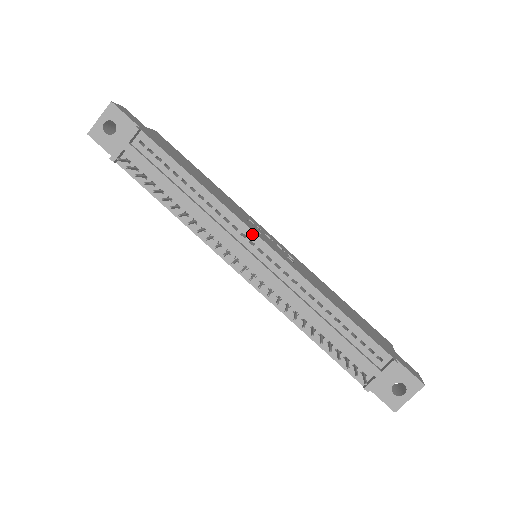
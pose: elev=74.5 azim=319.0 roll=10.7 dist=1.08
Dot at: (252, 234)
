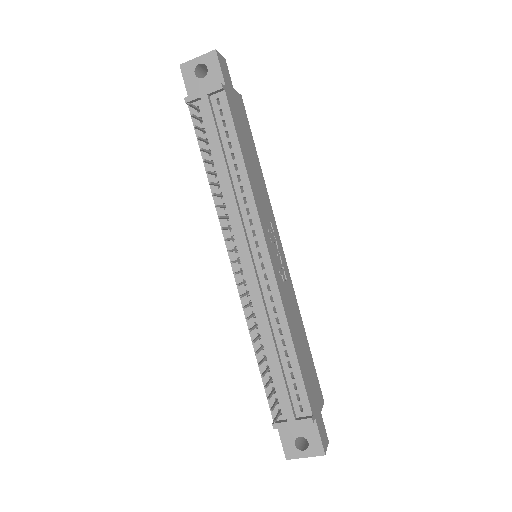
Dot at: (262, 236)
